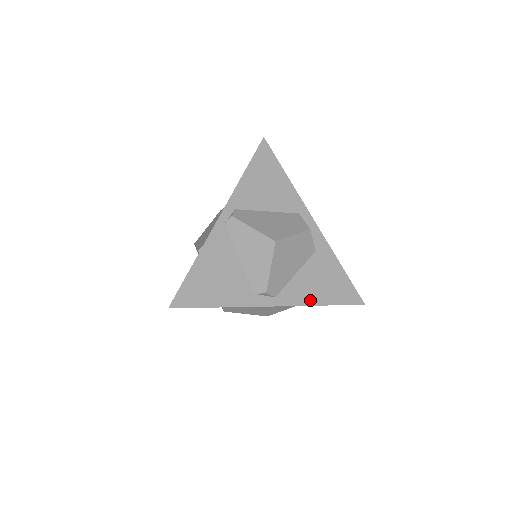
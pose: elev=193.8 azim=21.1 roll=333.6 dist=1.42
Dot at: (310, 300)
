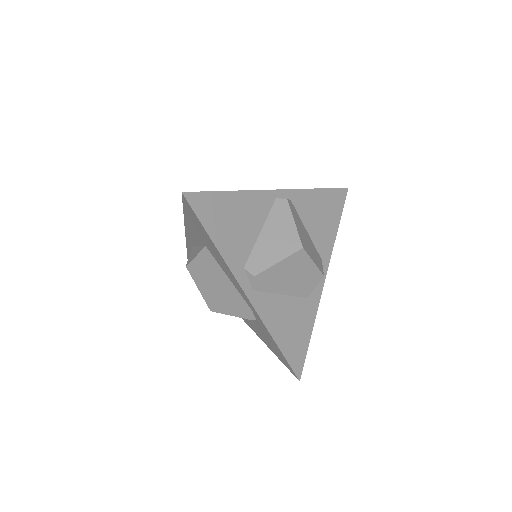
Dot at: (271, 325)
